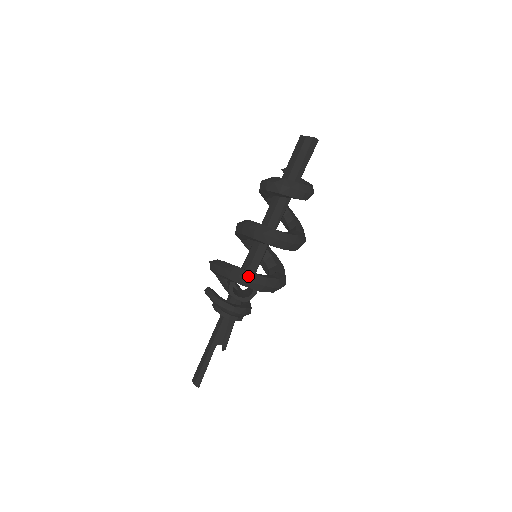
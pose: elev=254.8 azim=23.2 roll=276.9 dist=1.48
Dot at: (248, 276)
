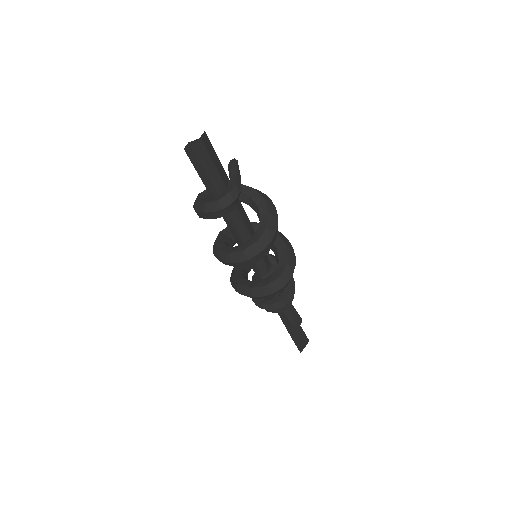
Dot at: (237, 288)
